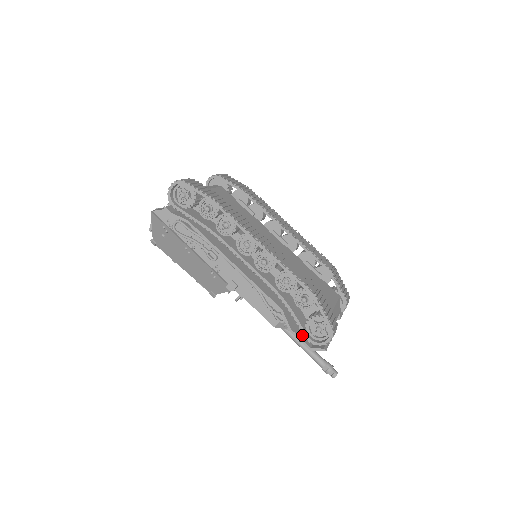
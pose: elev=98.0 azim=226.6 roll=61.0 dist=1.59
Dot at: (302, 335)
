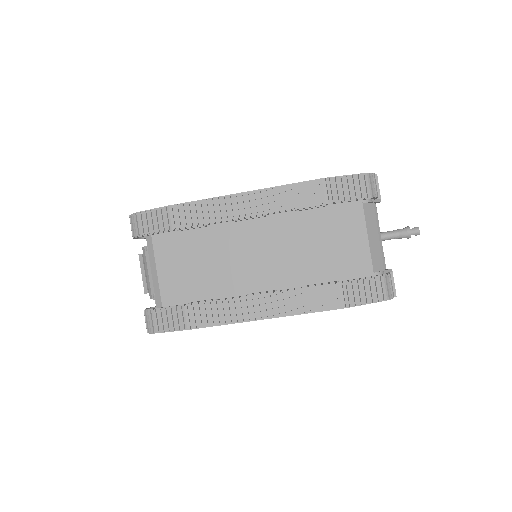
Dot at: occluded
